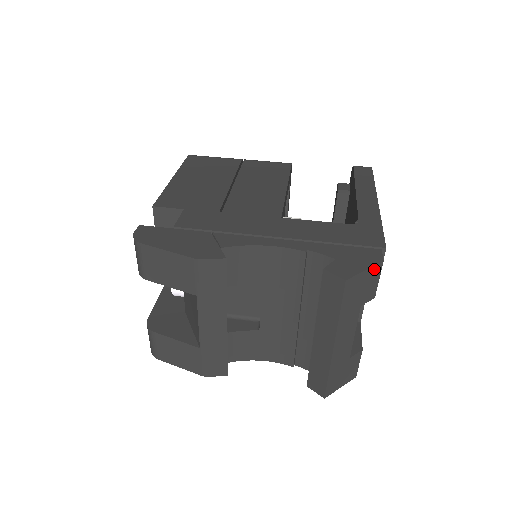
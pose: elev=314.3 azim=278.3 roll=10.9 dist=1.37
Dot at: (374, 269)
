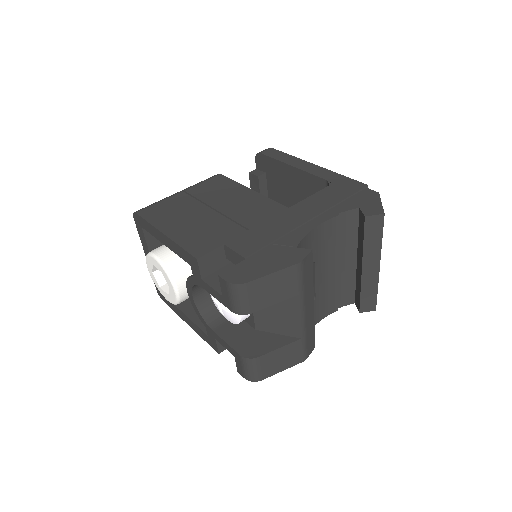
Dot at: occluded
